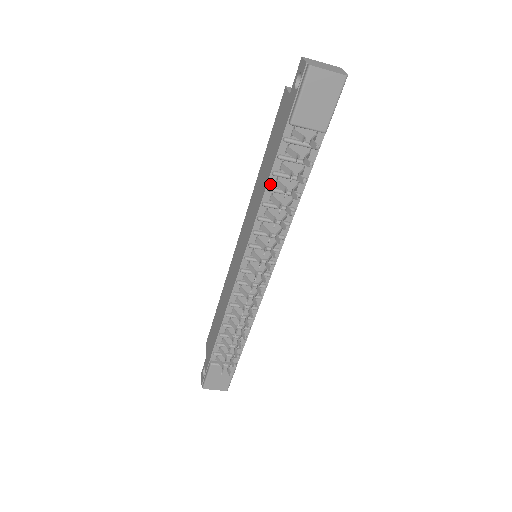
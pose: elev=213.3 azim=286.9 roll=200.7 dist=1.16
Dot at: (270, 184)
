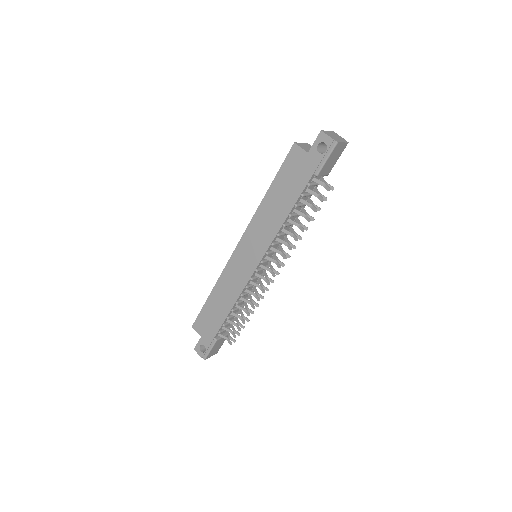
Dot at: (291, 212)
